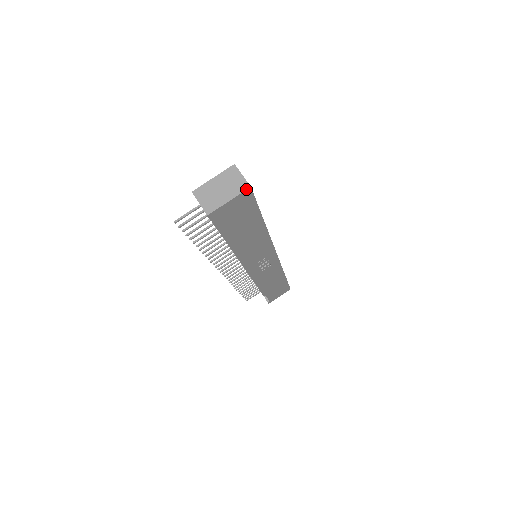
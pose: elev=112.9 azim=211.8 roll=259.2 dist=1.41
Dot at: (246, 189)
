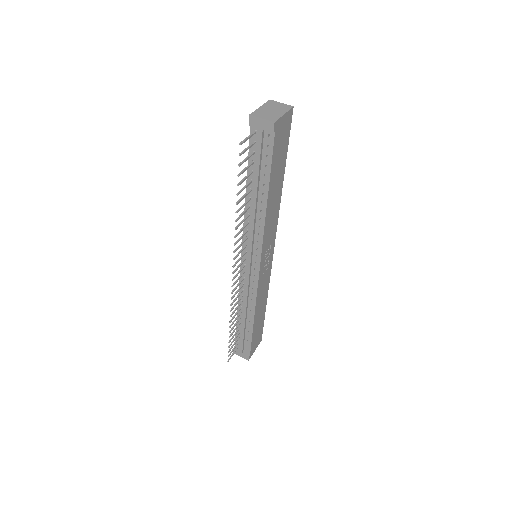
Dot at: (291, 107)
